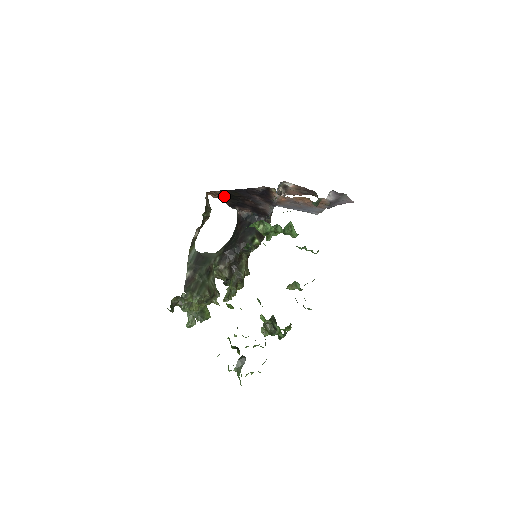
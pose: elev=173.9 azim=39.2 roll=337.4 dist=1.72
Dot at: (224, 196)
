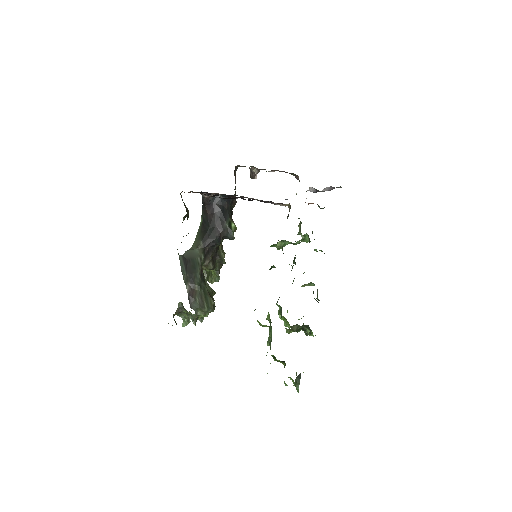
Dot at: (202, 193)
